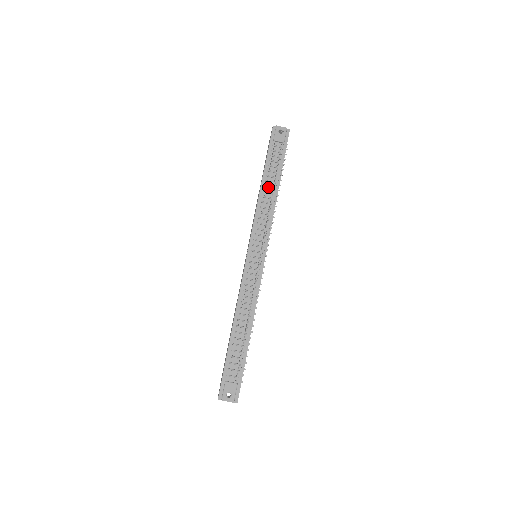
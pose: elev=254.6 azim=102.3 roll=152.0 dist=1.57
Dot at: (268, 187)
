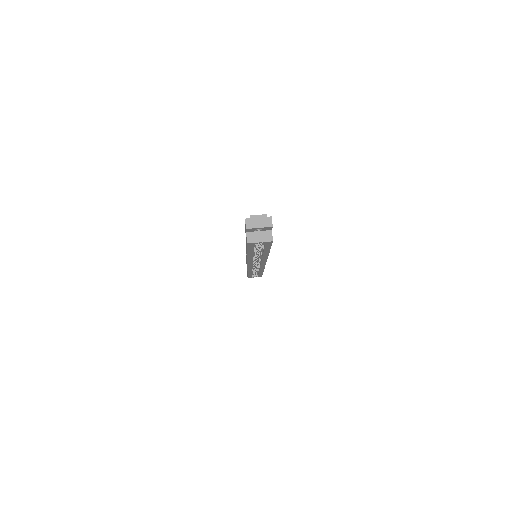
Dot at: occluded
